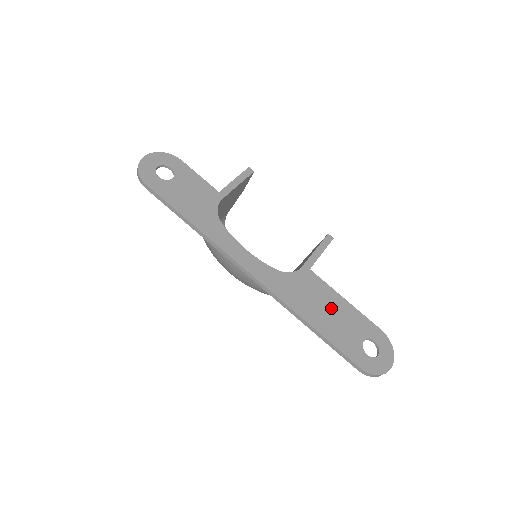
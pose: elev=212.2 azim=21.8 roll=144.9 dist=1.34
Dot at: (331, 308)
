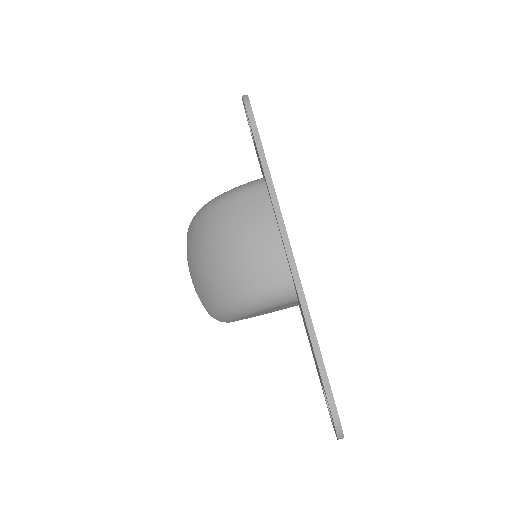
Dot at: occluded
